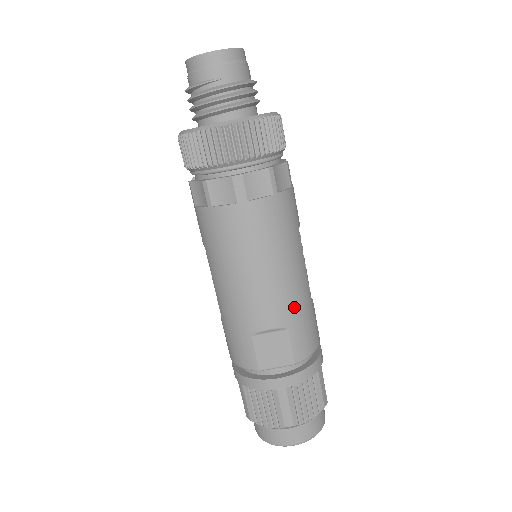
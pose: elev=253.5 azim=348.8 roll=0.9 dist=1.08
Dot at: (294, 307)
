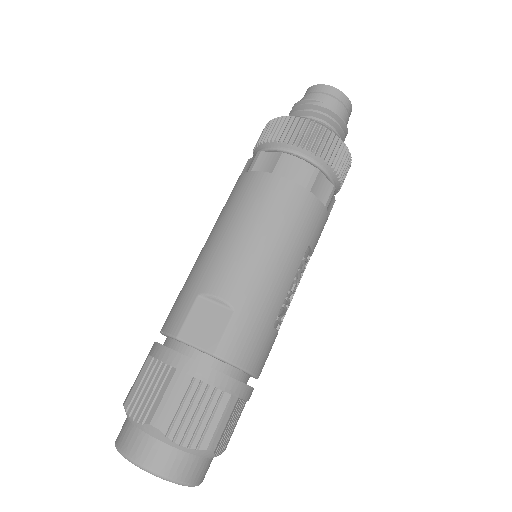
Dot at: (255, 297)
